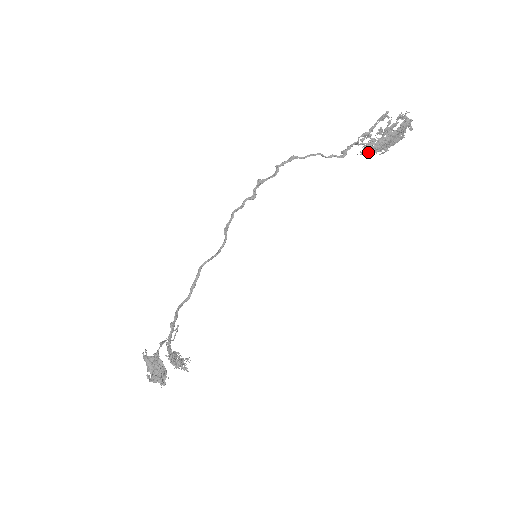
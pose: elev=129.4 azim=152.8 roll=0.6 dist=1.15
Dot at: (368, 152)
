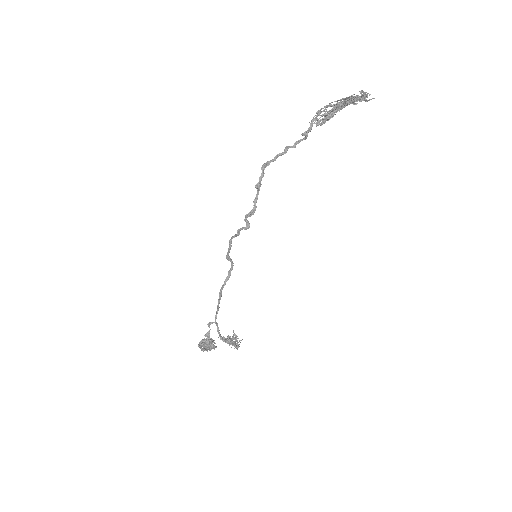
Dot at: (321, 120)
